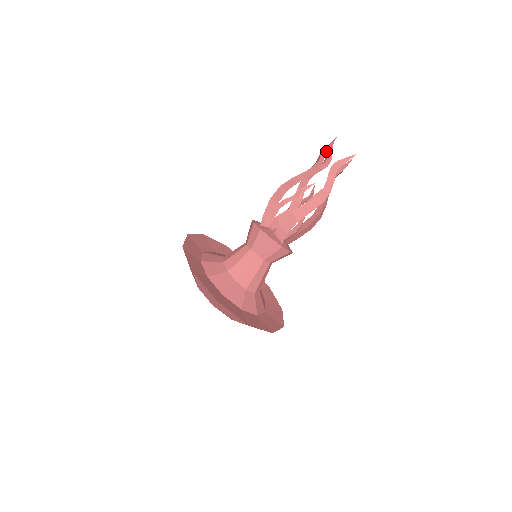
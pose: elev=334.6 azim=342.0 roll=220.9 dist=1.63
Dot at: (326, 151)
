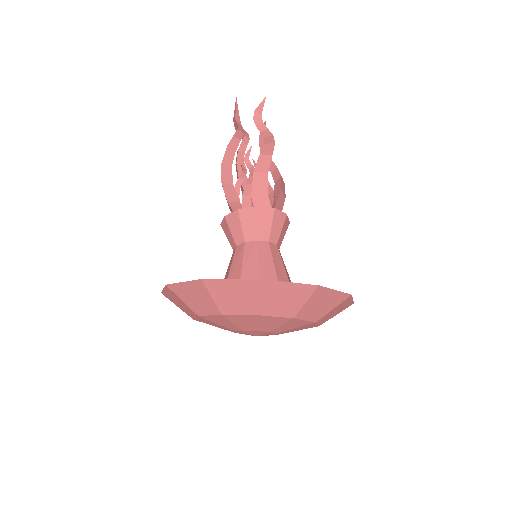
Dot at: (237, 115)
